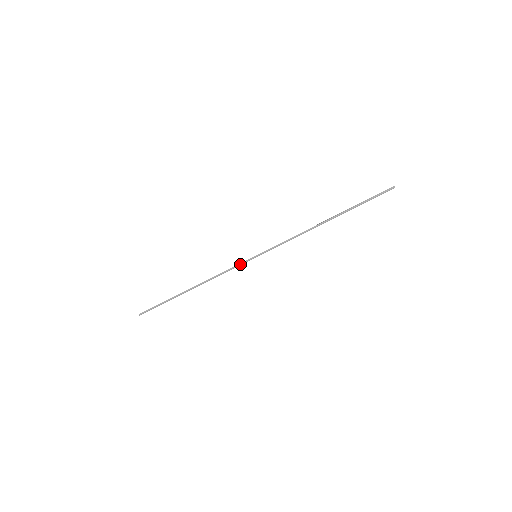
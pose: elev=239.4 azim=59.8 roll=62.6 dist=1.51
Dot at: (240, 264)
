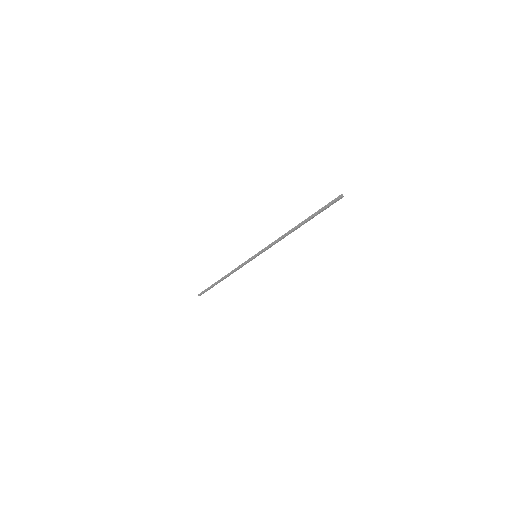
Dot at: occluded
